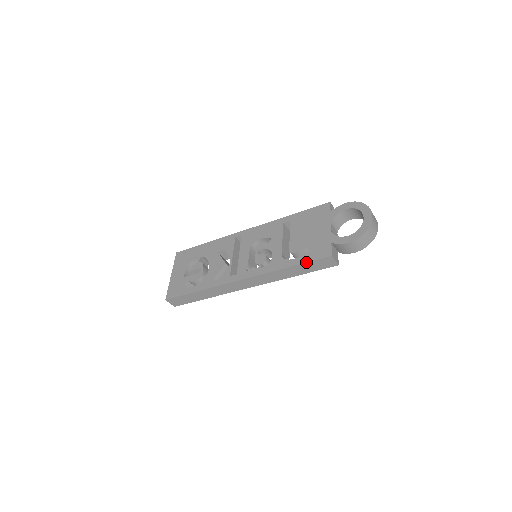
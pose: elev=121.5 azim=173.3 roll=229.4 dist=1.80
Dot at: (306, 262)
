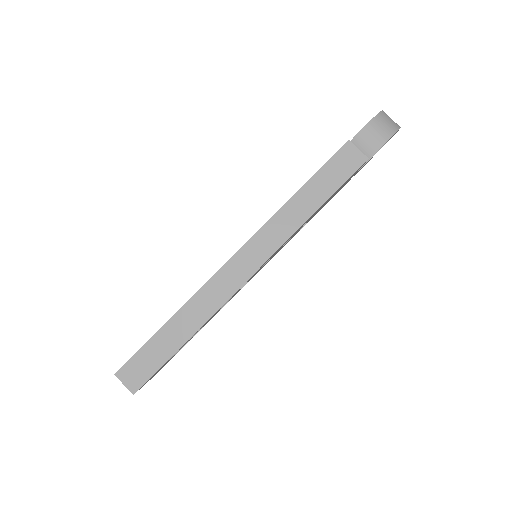
Dot at: (319, 169)
